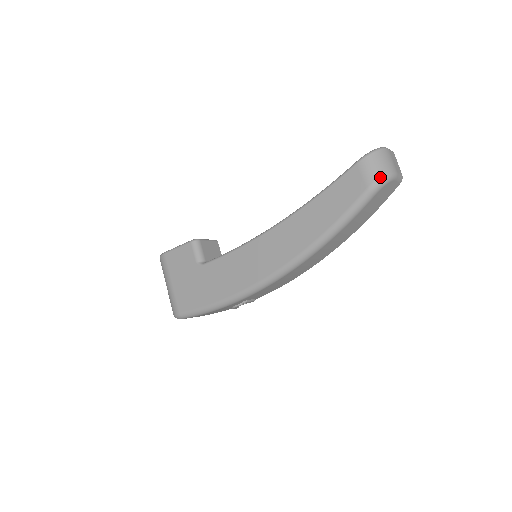
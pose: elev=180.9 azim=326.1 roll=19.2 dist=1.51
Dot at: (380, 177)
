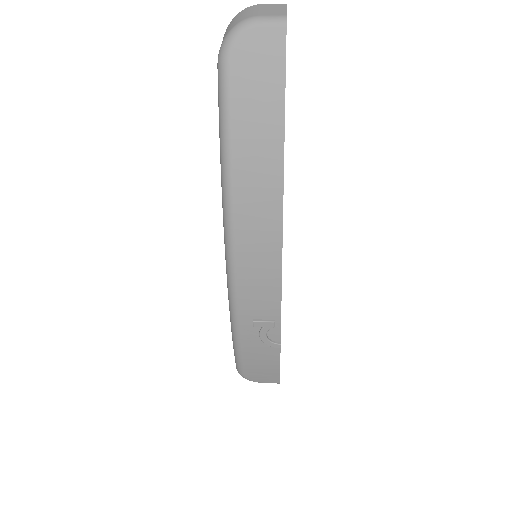
Dot at: (224, 39)
